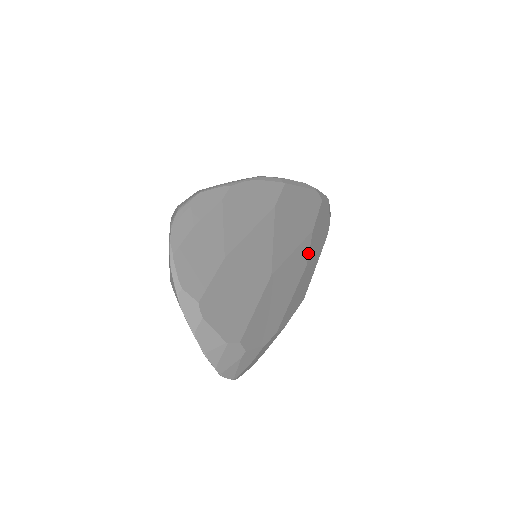
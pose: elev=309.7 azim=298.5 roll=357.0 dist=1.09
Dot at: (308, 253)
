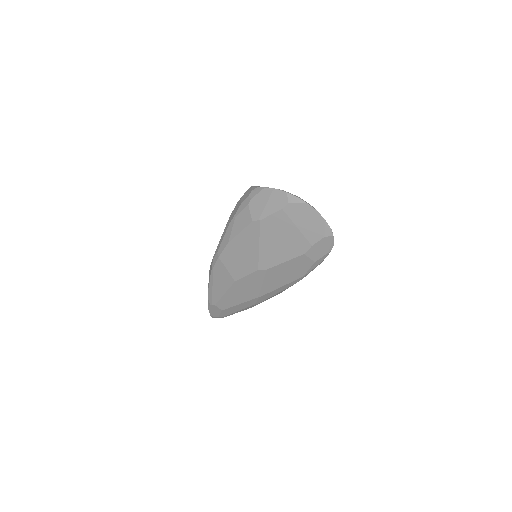
Dot at: occluded
